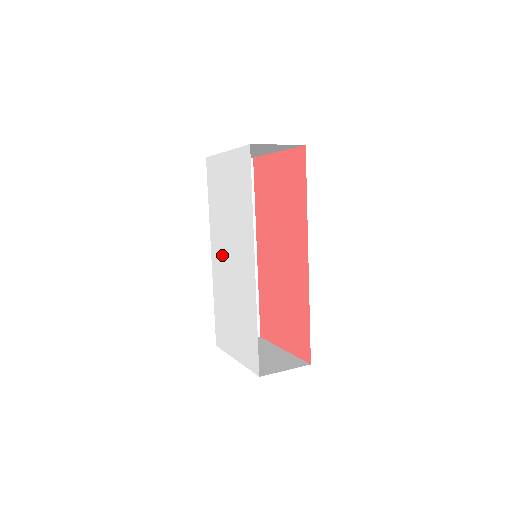
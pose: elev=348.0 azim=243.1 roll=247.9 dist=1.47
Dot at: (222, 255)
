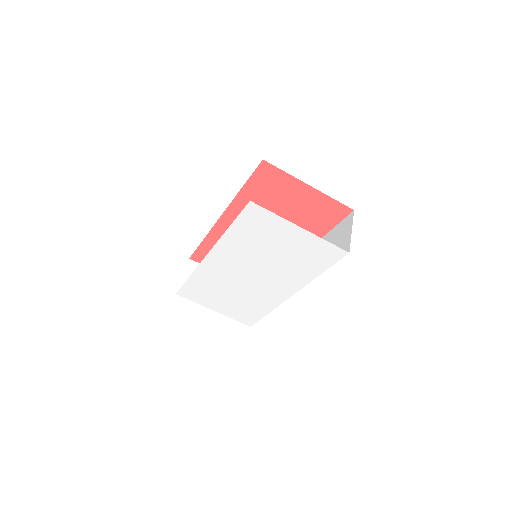
Dot at: (234, 267)
